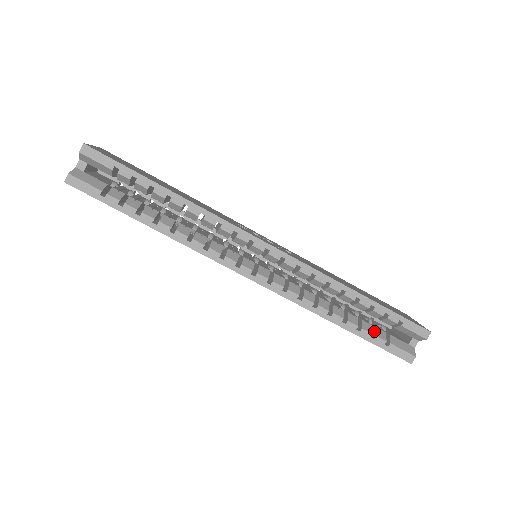
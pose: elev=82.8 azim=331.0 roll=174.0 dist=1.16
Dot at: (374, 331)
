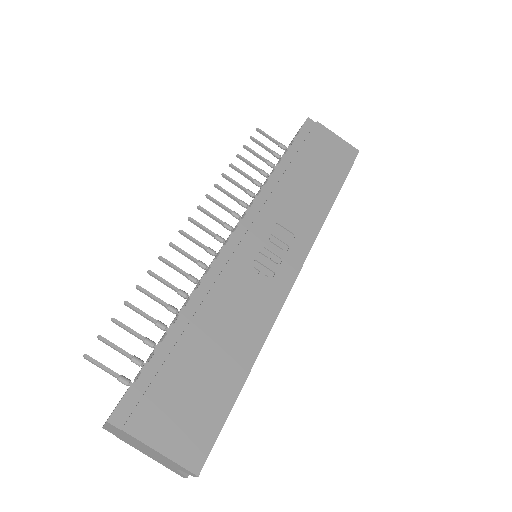
Dot at: occluded
